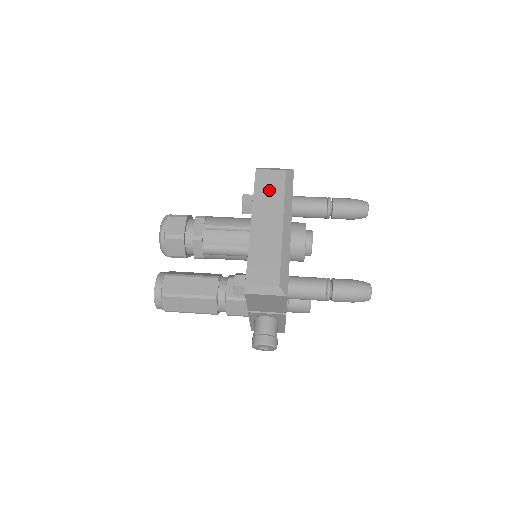
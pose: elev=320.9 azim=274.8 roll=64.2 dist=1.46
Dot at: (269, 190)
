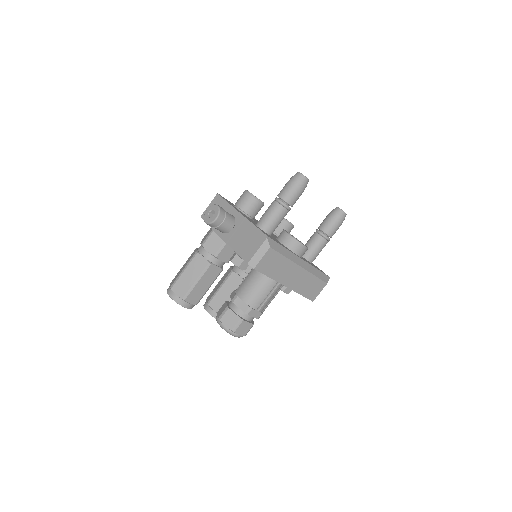
Dot at: (275, 266)
